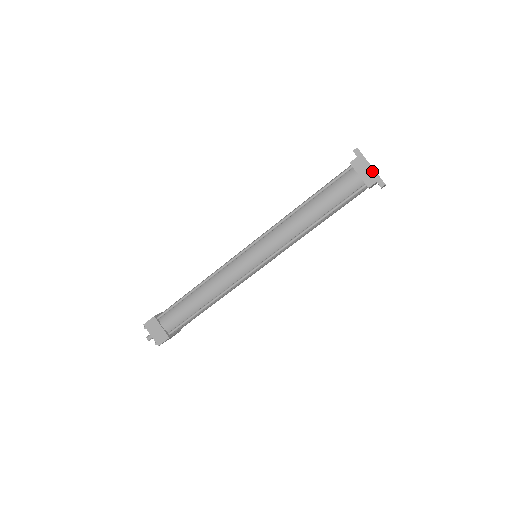
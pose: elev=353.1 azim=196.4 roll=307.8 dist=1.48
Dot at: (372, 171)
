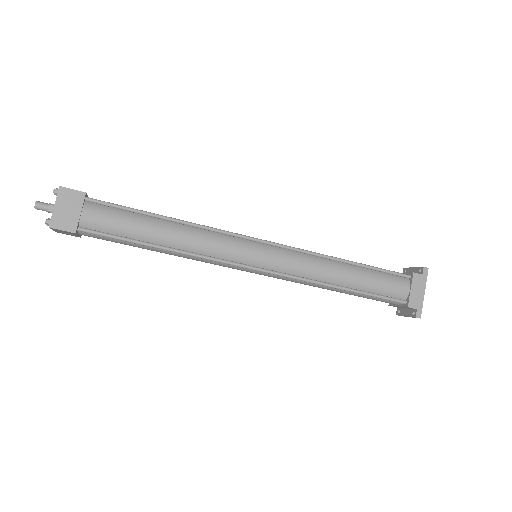
Dot at: (422, 297)
